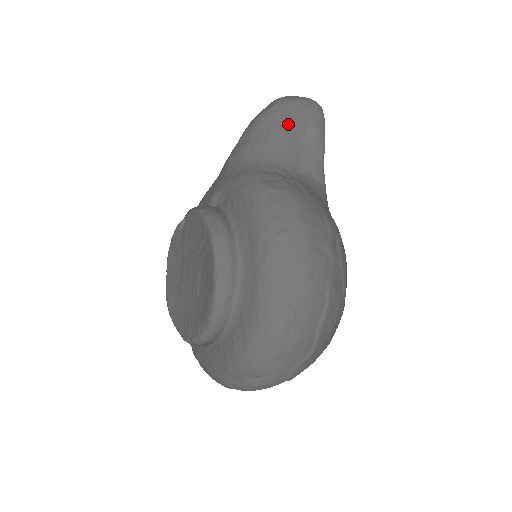
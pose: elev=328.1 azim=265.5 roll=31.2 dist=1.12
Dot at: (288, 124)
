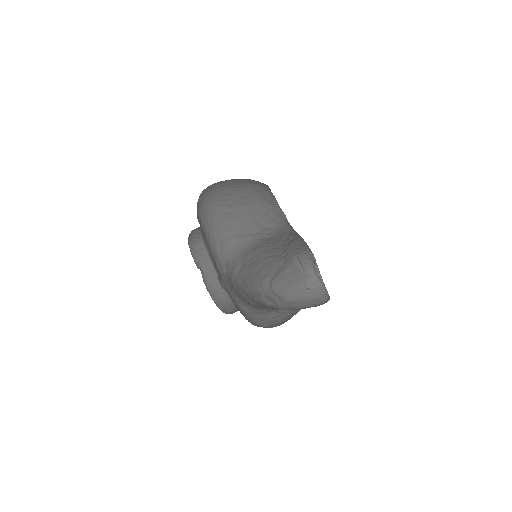
Dot at: occluded
